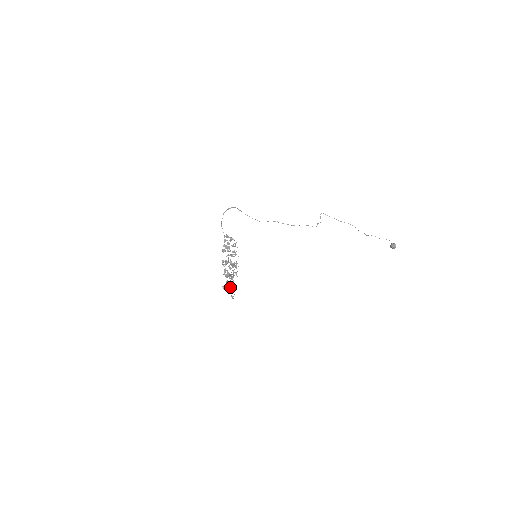
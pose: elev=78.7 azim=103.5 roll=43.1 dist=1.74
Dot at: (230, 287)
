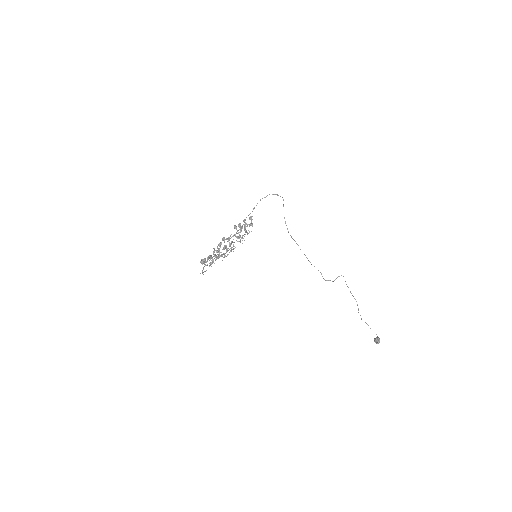
Dot at: (207, 264)
